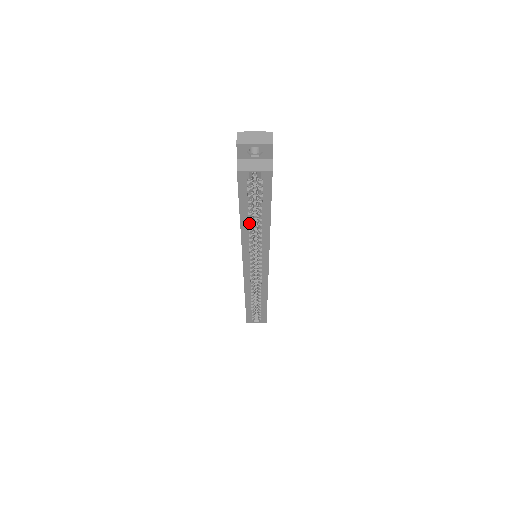
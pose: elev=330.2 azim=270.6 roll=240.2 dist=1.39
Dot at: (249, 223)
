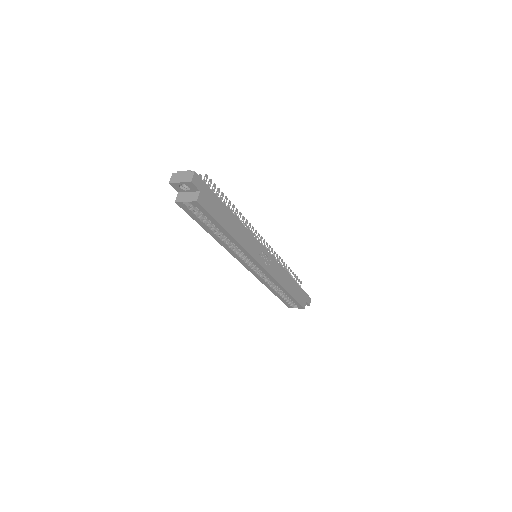
Dot at: (219, 235)
